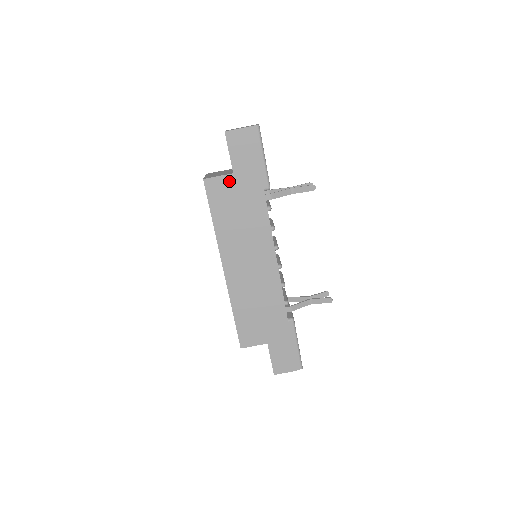
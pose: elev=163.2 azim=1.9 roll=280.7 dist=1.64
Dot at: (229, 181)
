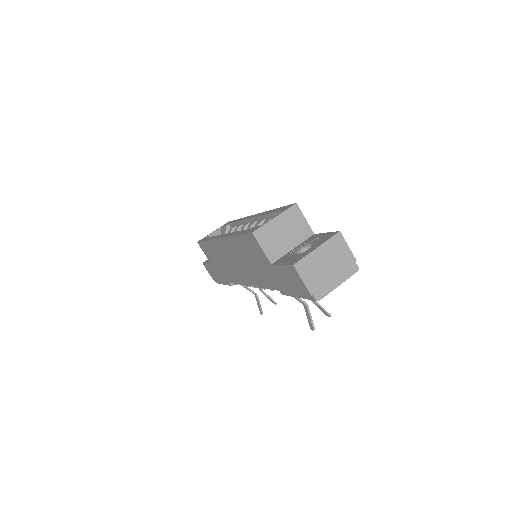
Dot at: (265, 259)
